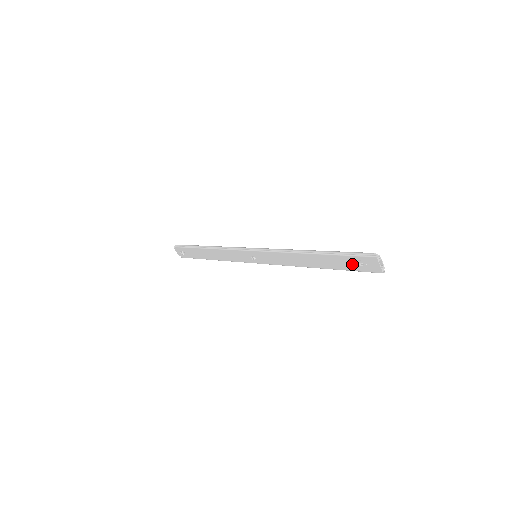
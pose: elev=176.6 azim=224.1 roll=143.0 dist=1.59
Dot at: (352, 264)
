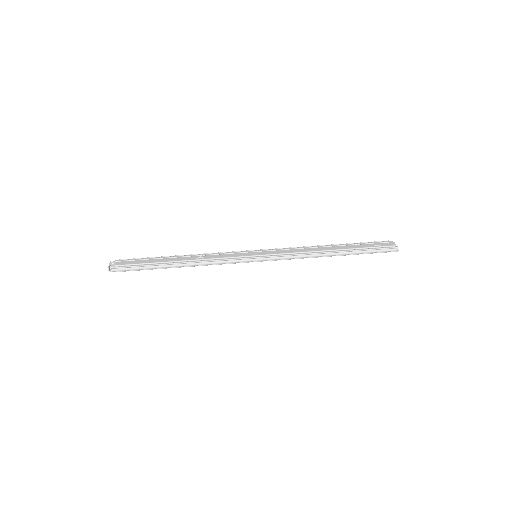
Dot at: occluded
